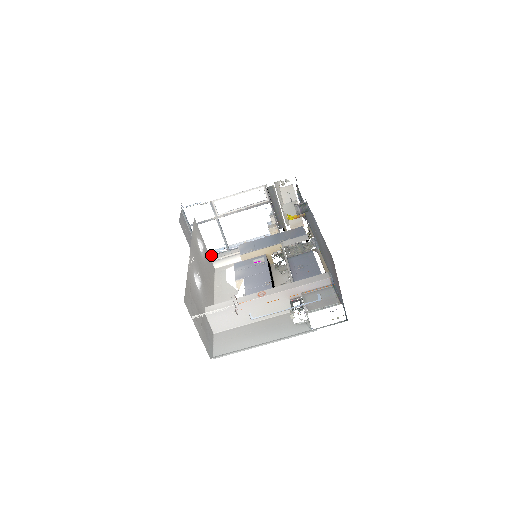
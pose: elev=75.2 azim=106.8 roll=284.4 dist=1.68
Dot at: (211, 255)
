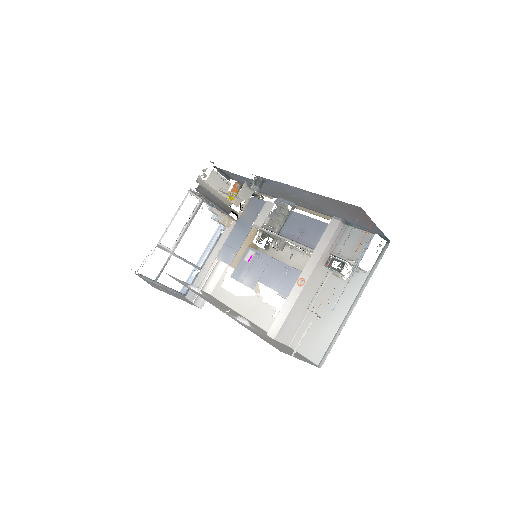
Dot at: occluded
